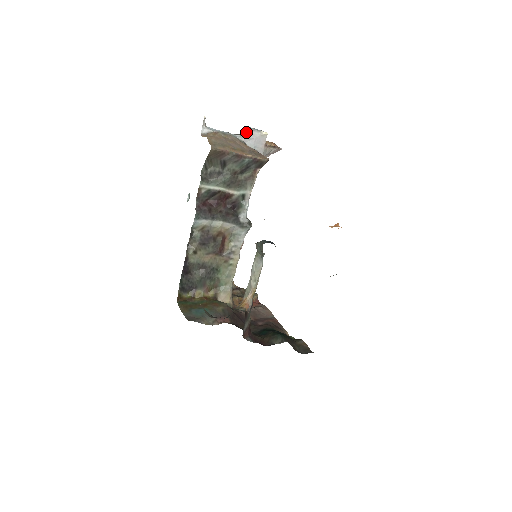
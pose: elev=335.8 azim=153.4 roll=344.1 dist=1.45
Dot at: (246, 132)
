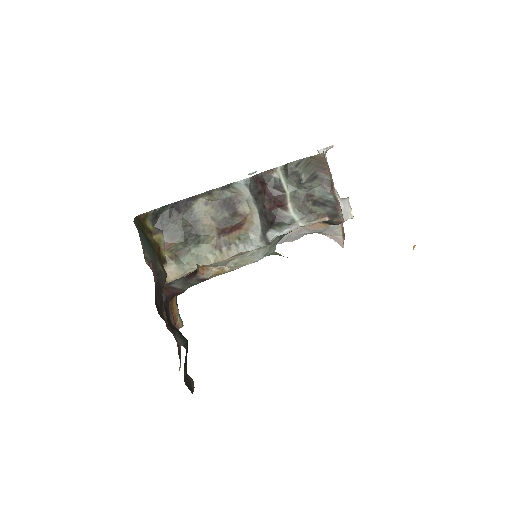
Dot at: occluded
